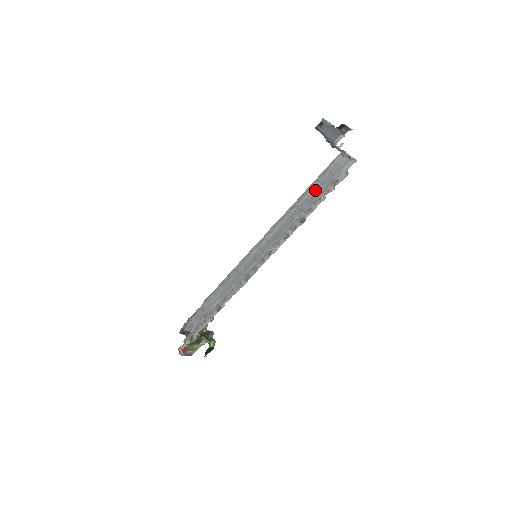
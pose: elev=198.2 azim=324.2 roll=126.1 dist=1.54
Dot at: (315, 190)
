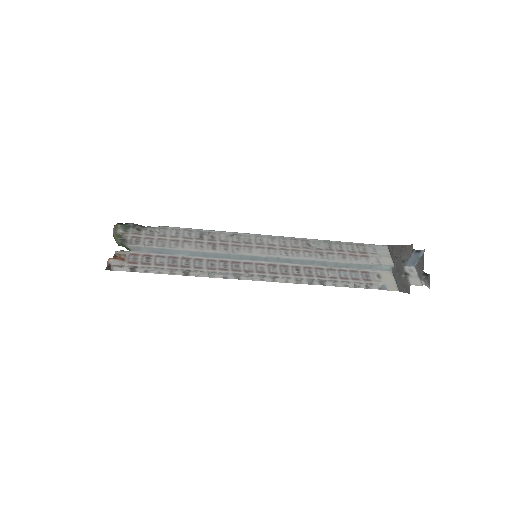
Dot at: (350, 264)
